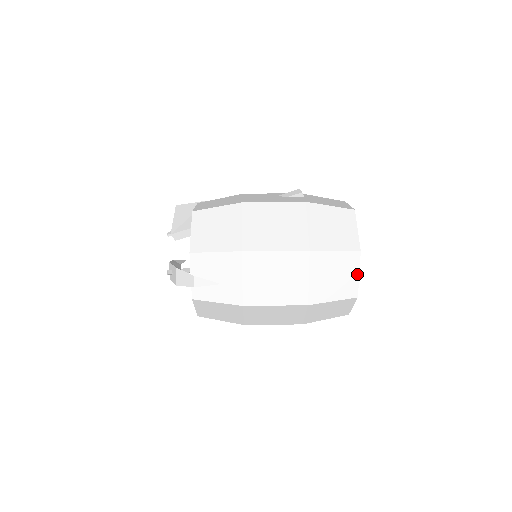
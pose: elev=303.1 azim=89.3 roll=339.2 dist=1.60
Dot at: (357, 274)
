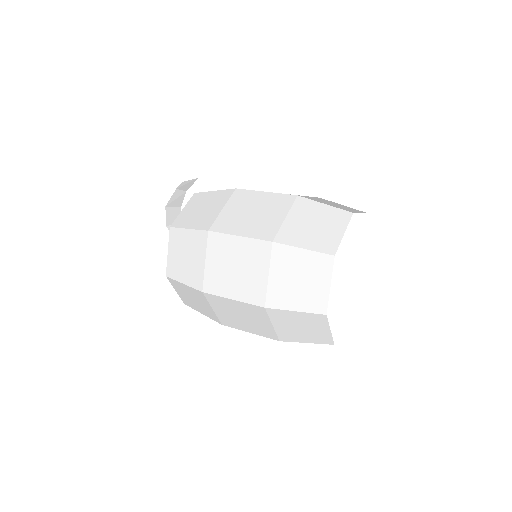
Dot at: (342, 232)
